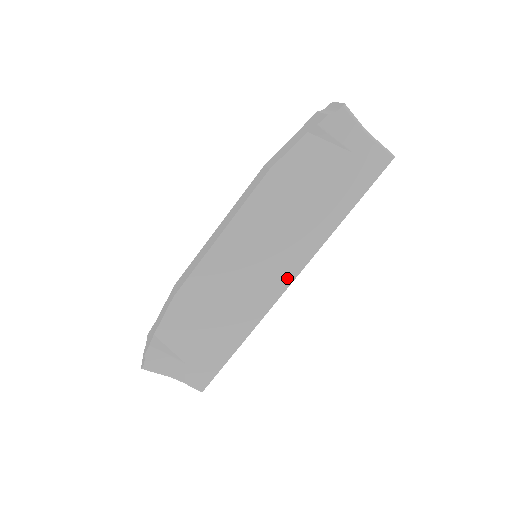
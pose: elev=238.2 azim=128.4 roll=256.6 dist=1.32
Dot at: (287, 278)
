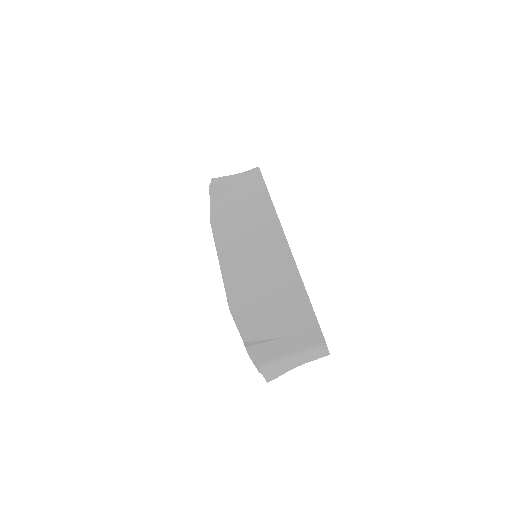
Dot at: (280, 239)
